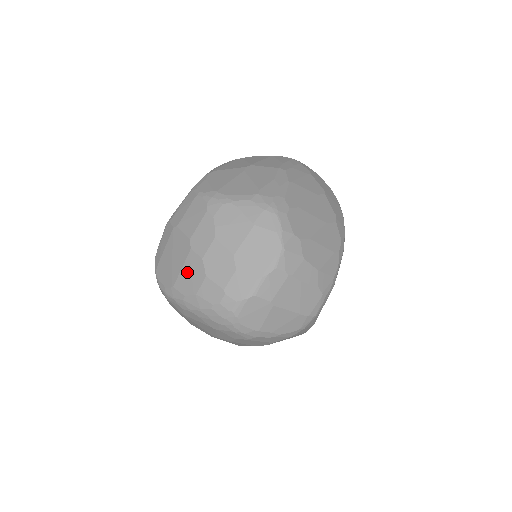
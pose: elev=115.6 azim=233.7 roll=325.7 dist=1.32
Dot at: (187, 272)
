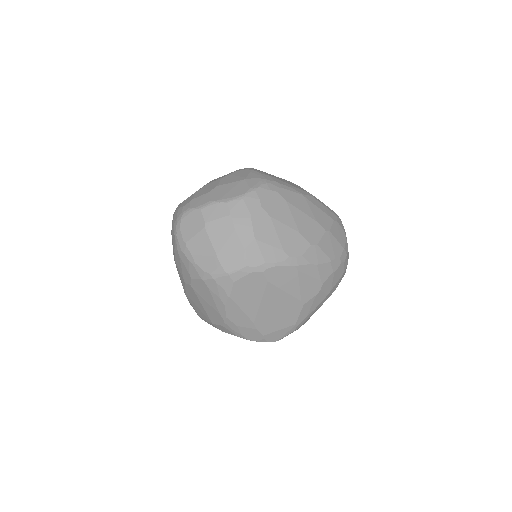
Dot at: occluded
